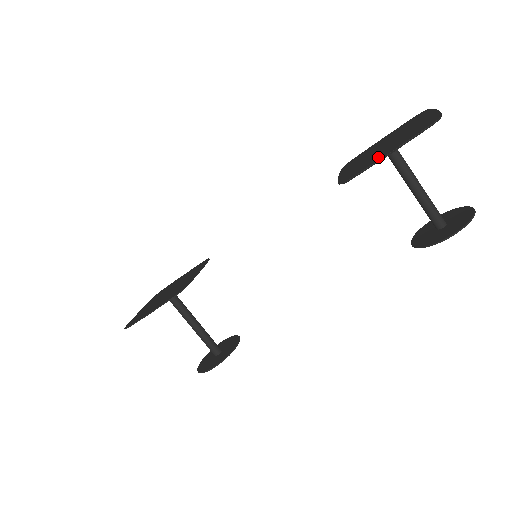
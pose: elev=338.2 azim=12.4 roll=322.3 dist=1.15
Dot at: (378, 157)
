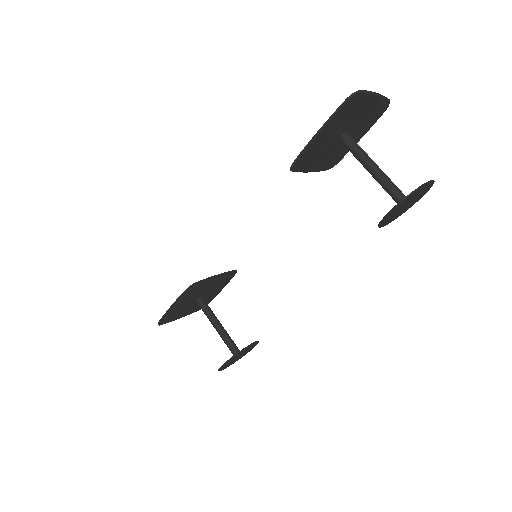
Dot at: (316, 140)
